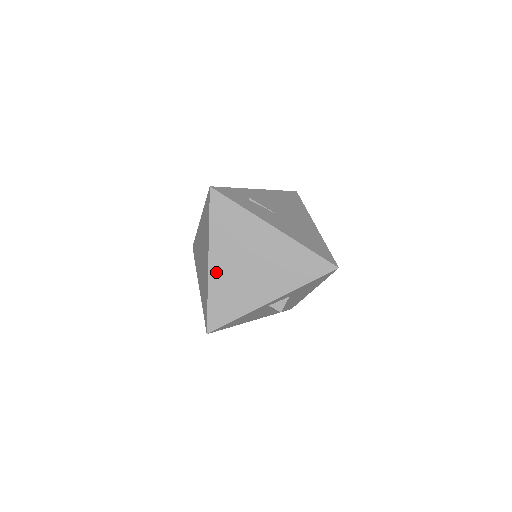
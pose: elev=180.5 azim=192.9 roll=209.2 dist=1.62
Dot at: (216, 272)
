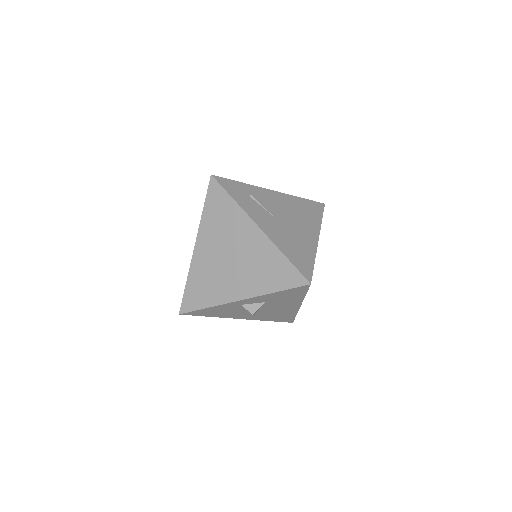
Dot at: (199, 257)
